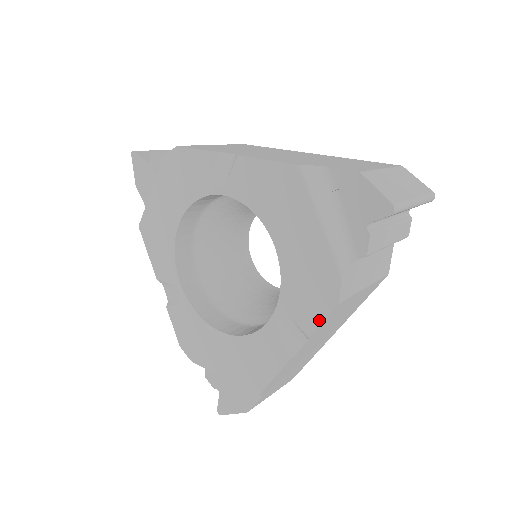
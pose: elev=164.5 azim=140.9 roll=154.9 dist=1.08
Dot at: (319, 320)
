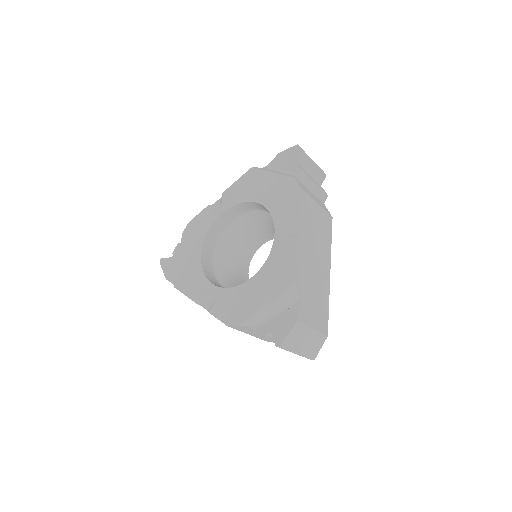
Dot at: (297, 204)
